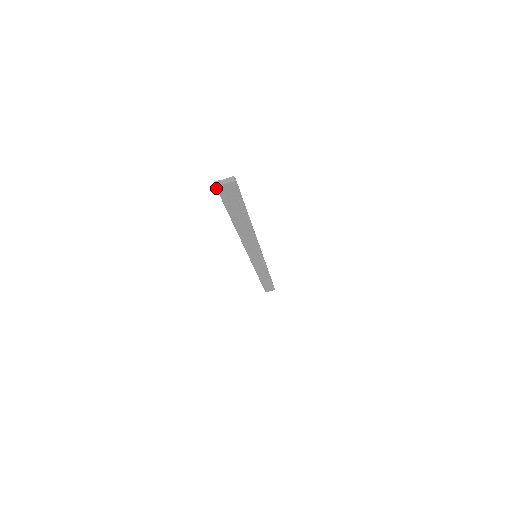
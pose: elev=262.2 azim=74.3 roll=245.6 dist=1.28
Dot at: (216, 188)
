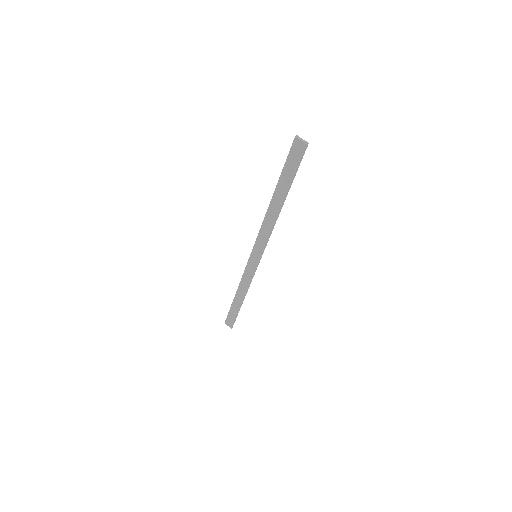
Dot at: (294, 139)
